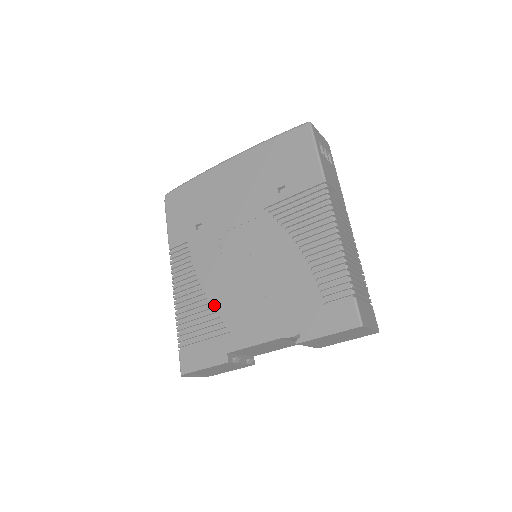
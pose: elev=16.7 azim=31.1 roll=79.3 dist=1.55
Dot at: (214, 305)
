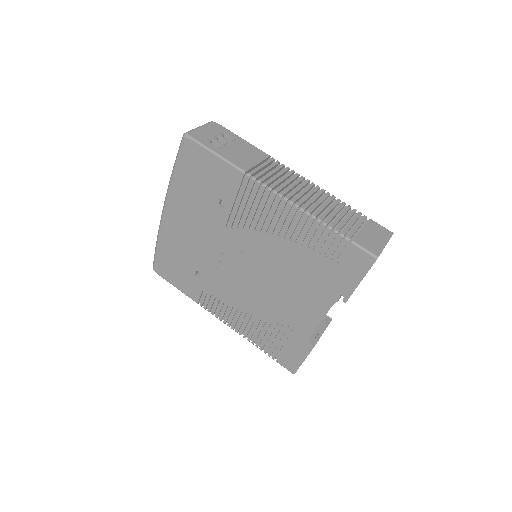
Dot at: (266, 318)
